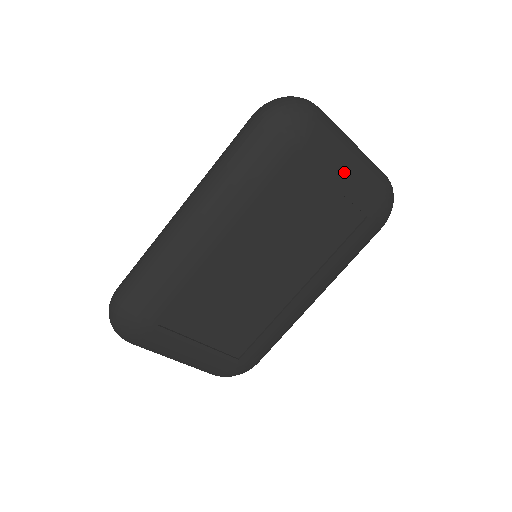
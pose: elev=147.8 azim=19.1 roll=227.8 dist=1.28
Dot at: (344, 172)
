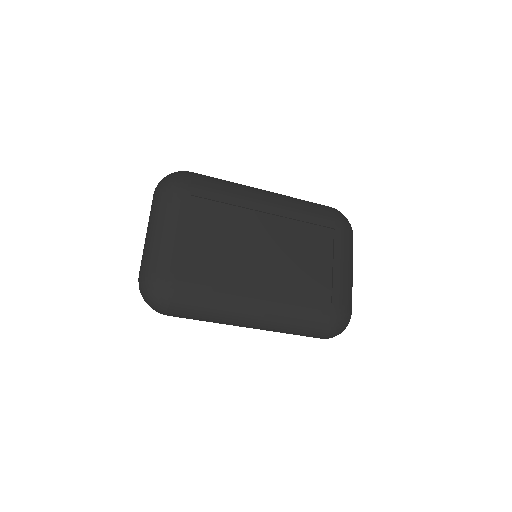
Dot at: (343, 265)
